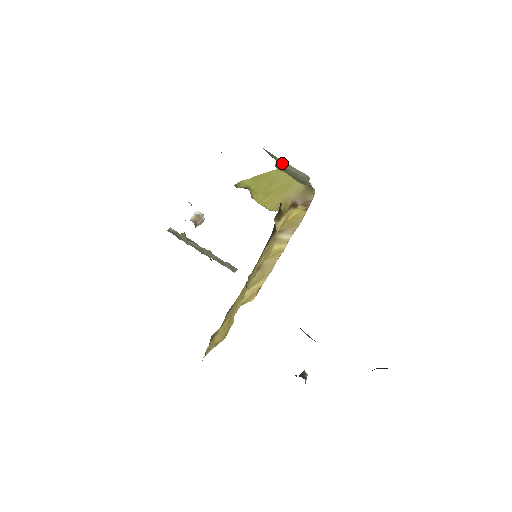
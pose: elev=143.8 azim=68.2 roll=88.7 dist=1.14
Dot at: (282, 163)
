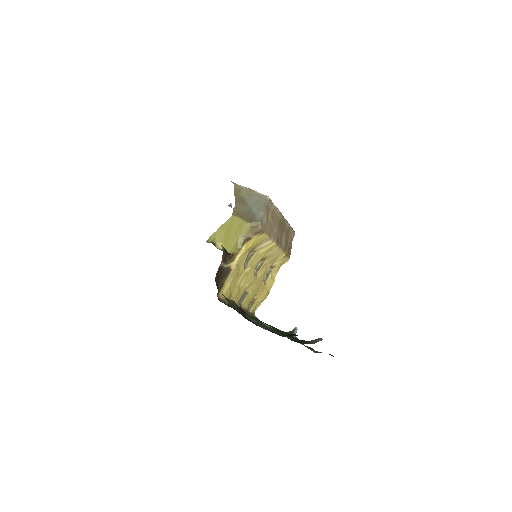
Dot at: (248, 193)
